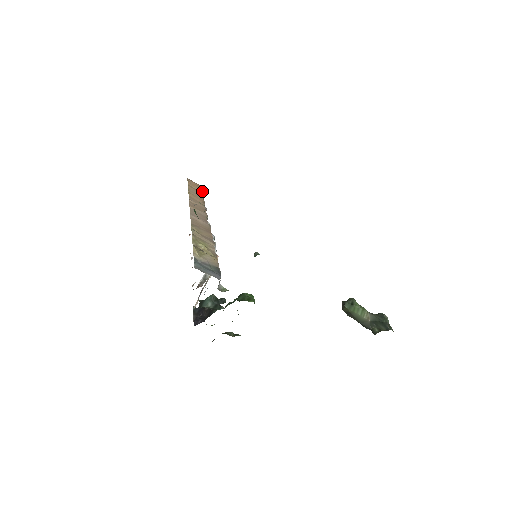
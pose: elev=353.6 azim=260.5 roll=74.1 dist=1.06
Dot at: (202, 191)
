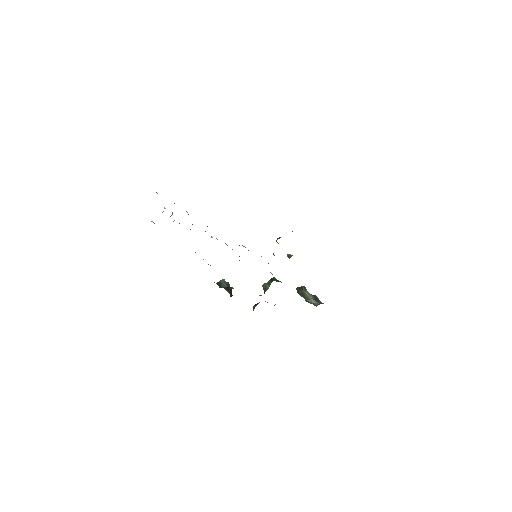
Dot at: occluded
